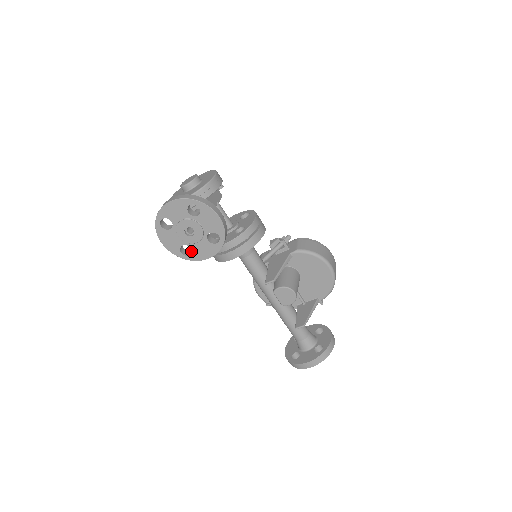
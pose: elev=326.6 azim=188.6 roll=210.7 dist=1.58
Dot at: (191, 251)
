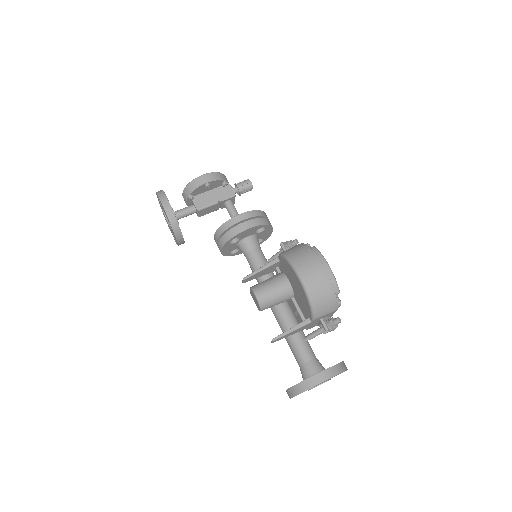
Dot at: occluded
